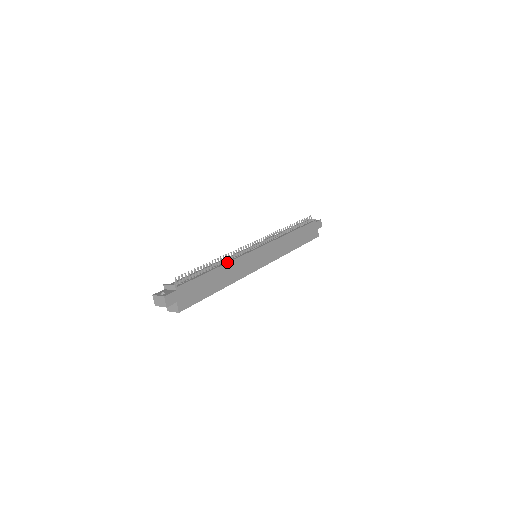
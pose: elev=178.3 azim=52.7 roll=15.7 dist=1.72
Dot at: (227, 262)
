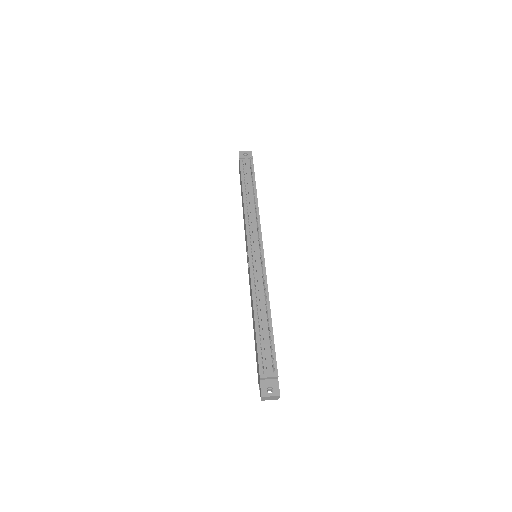
Dot at: occluded
